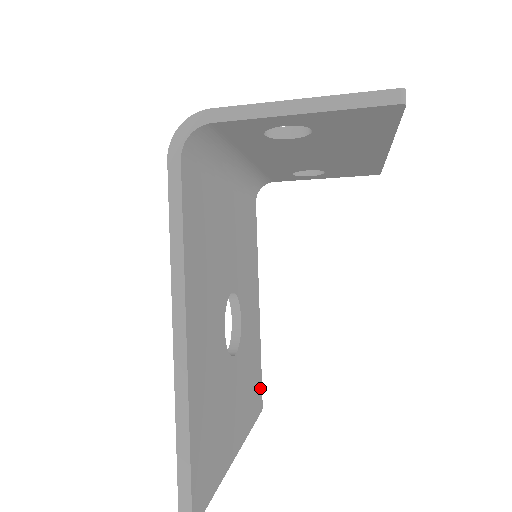
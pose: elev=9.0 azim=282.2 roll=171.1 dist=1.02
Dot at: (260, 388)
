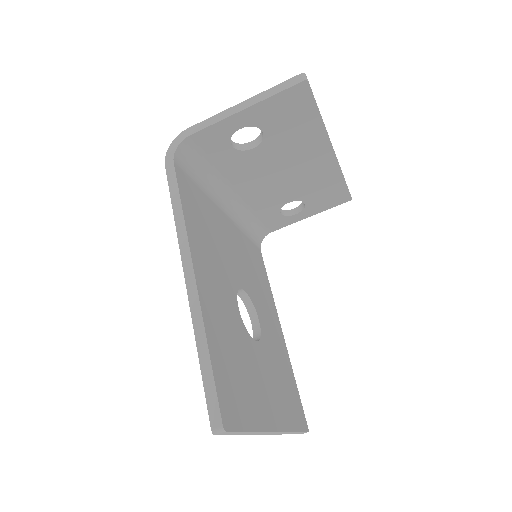
Dot at: (300, 408)
